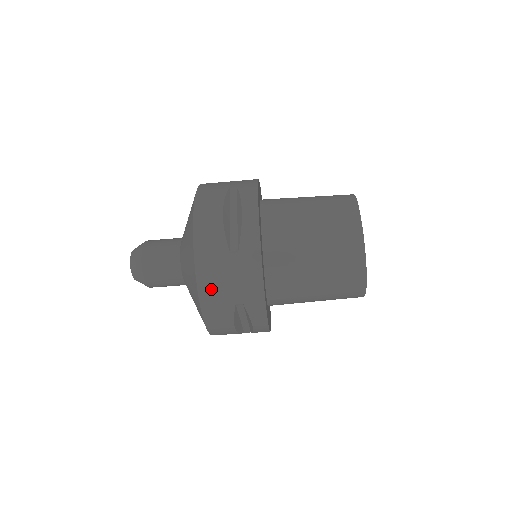
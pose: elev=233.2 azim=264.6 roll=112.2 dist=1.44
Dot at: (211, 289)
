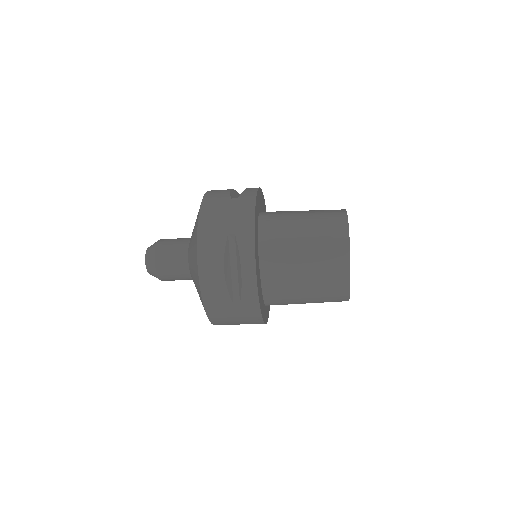
Dot at: (220, 320)
